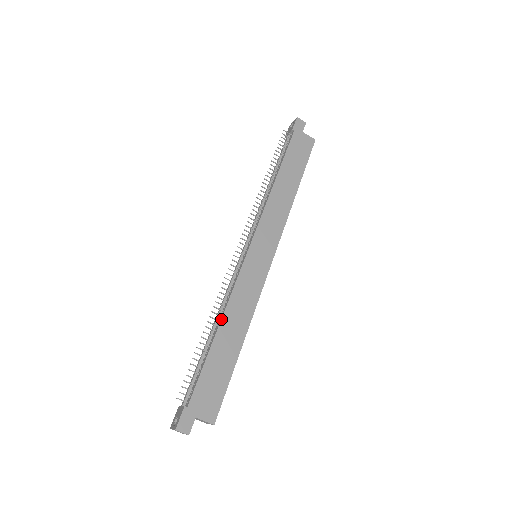
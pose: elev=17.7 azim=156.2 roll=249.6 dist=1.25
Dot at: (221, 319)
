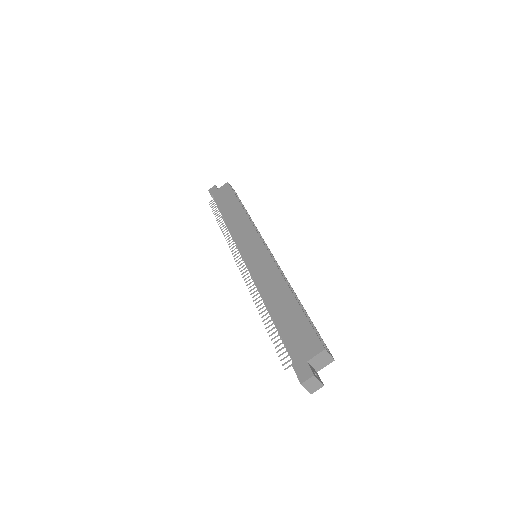
Dot at: (264, 302)
